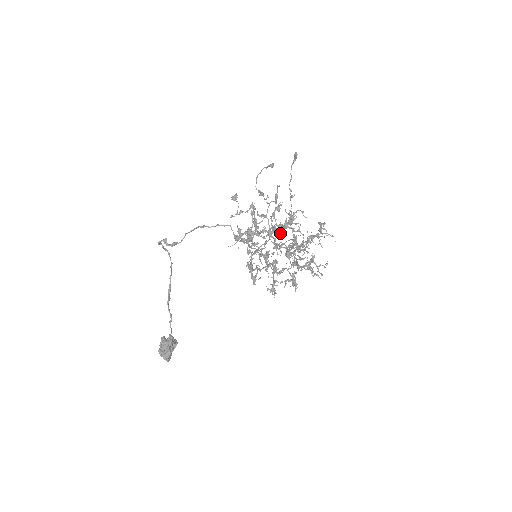
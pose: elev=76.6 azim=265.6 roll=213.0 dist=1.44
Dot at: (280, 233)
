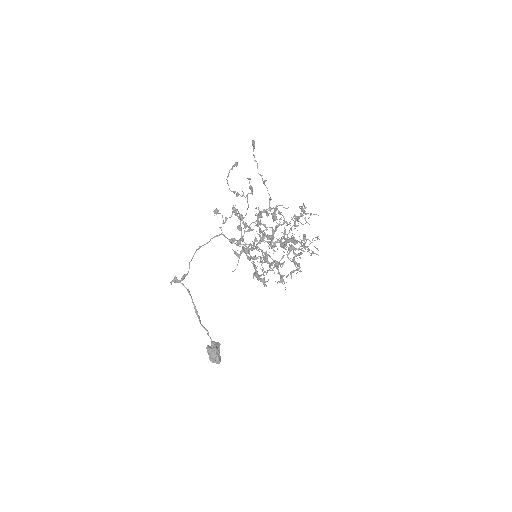
Dot at: (271, 240)
